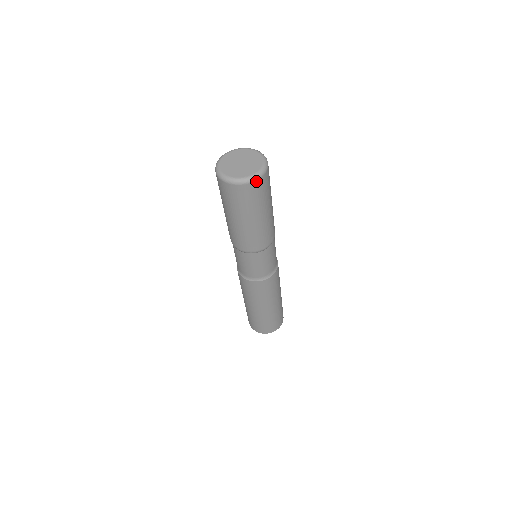
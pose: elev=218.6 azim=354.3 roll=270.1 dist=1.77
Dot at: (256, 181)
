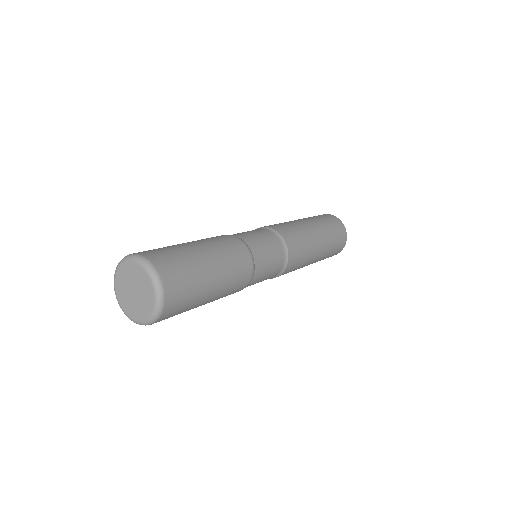
Dot at: (156, 322)
